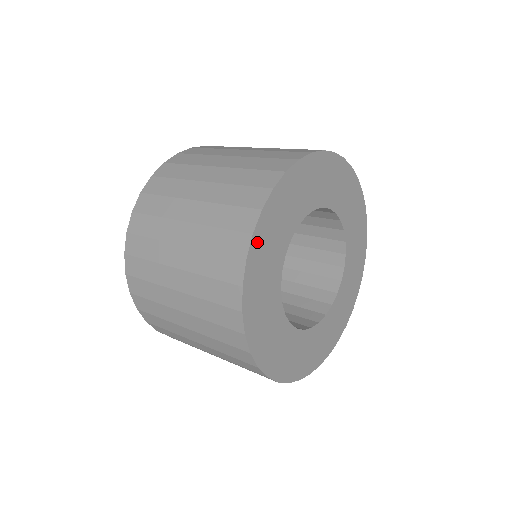
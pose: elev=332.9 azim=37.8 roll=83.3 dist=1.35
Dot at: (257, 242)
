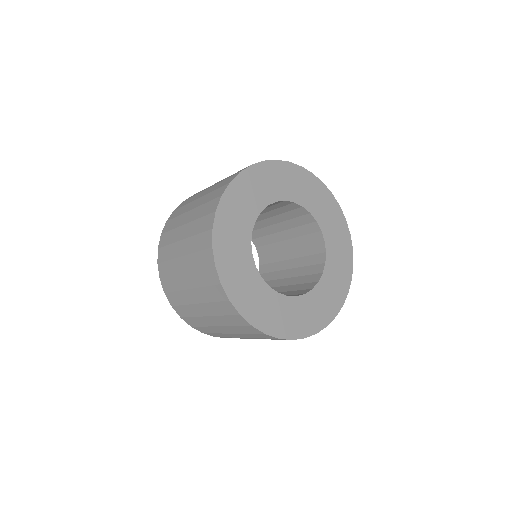
Dot at: (221, 217)
